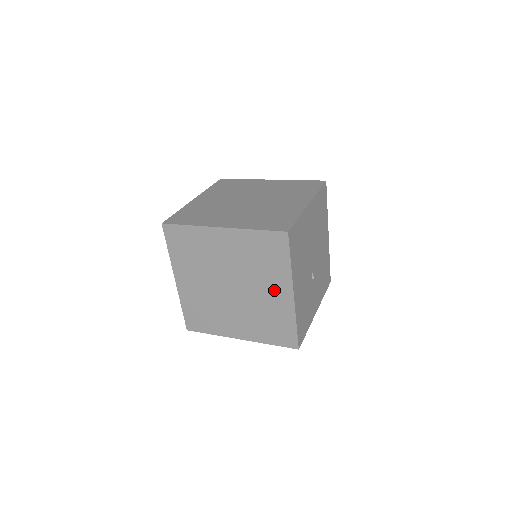
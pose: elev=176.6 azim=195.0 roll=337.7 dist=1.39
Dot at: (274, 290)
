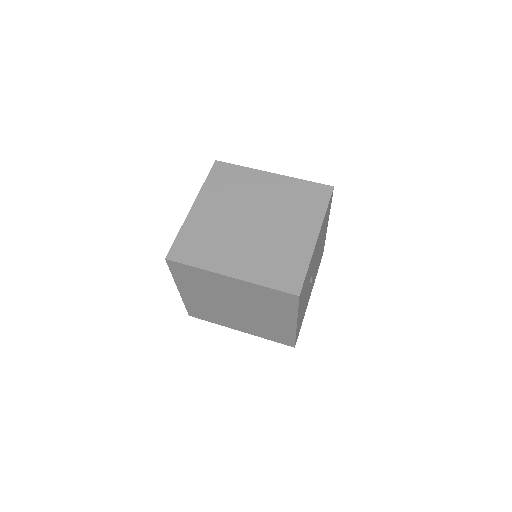
Dot at: (299, 230)
